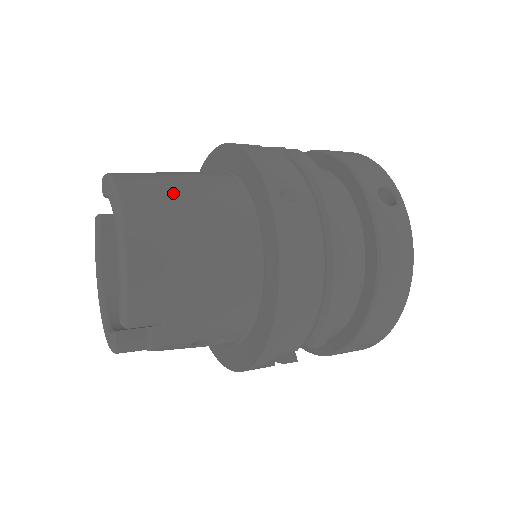
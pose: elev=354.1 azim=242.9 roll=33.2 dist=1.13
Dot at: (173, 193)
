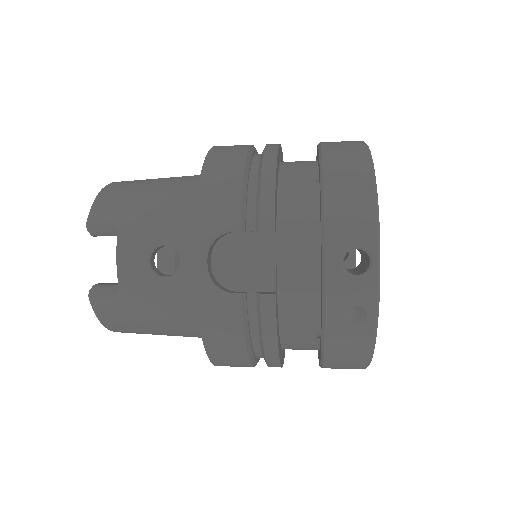
Dot at: occluded
